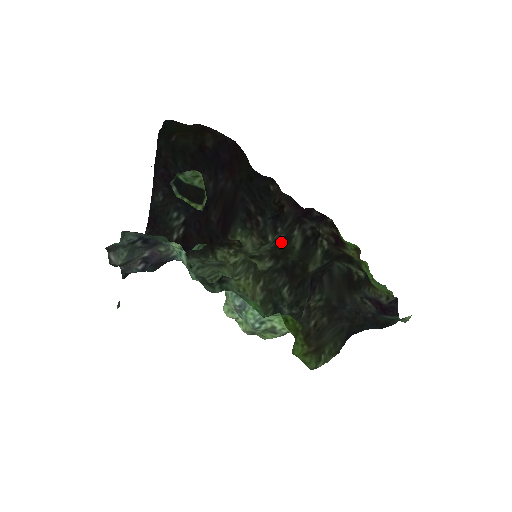
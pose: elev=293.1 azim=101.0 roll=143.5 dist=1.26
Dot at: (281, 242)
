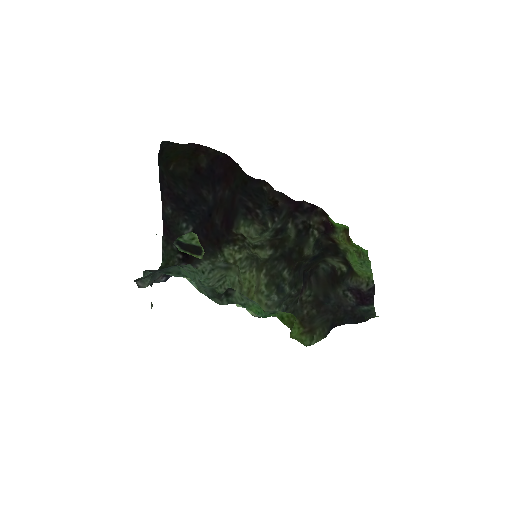
Dot at: (278, 232)
